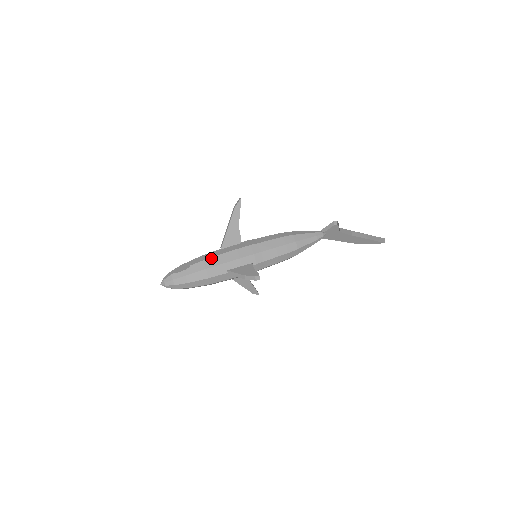
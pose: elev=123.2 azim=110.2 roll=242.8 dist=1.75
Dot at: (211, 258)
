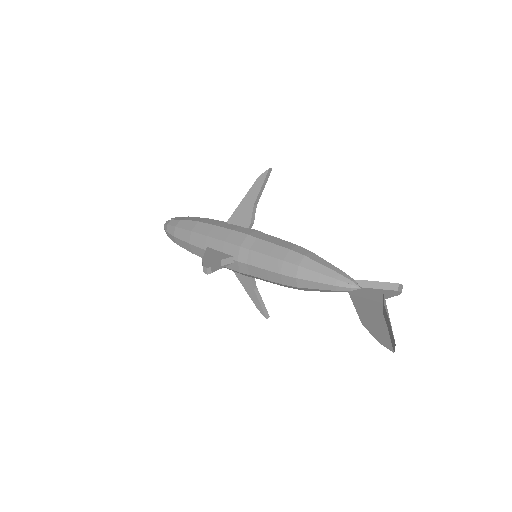
Dot at: (205, 223)
